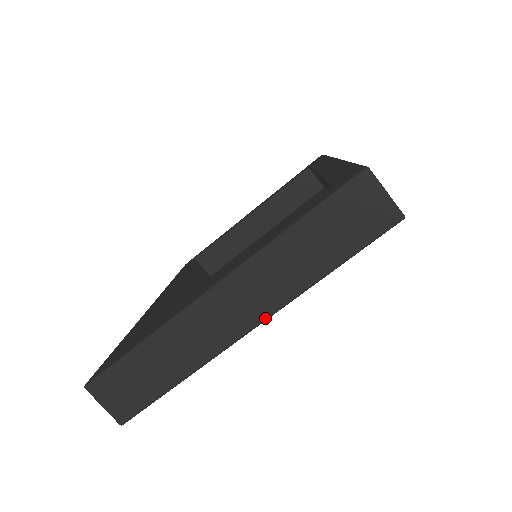
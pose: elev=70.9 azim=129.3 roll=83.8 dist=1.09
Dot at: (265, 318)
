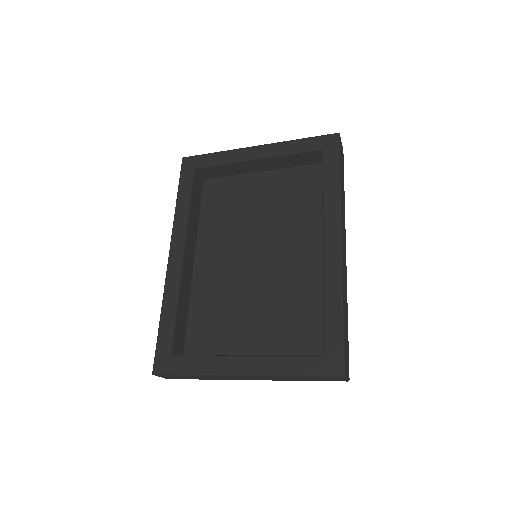
Dot at: occluded
